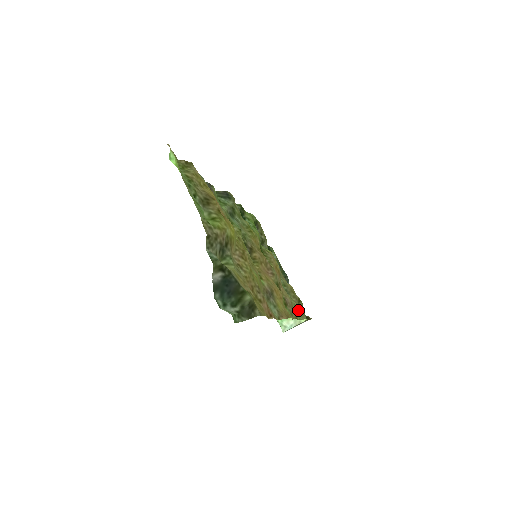
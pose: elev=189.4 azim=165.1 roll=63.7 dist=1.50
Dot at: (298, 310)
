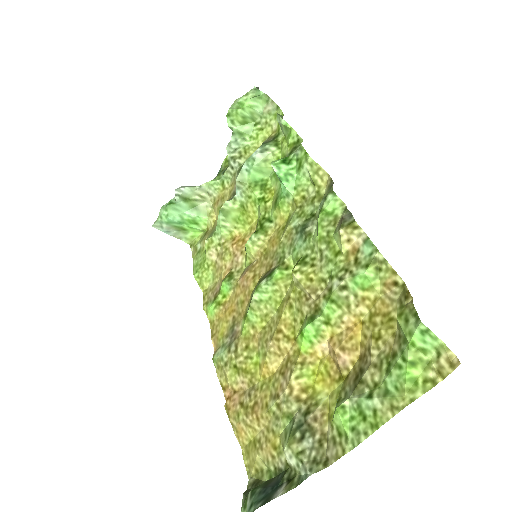
Dot at: (200, 253)
